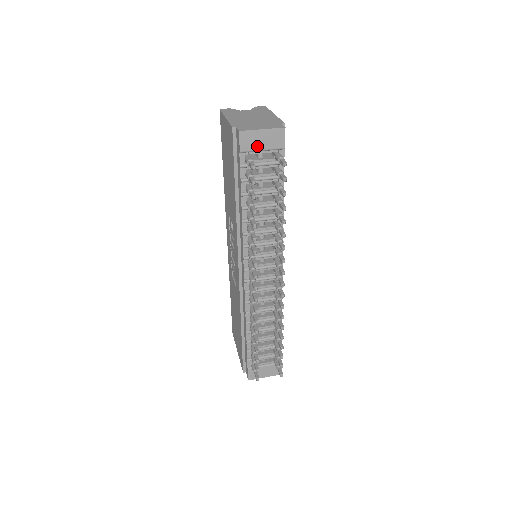
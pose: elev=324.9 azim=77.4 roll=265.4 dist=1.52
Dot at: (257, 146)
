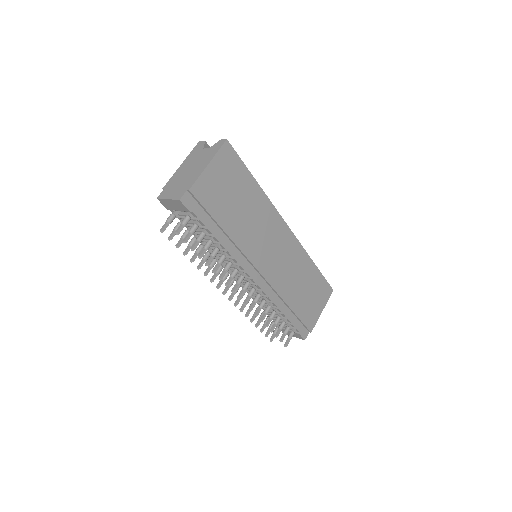
Dot at: (173, 208)
